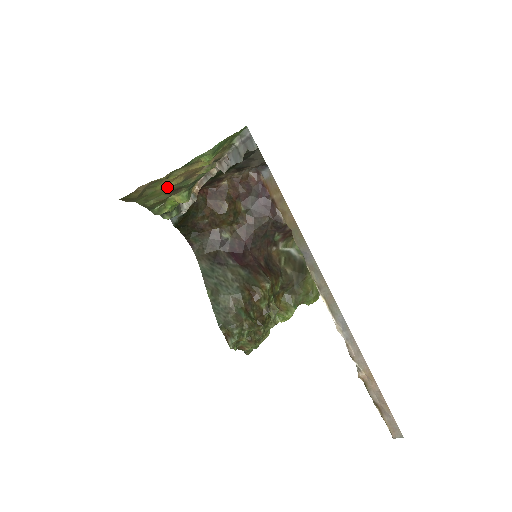
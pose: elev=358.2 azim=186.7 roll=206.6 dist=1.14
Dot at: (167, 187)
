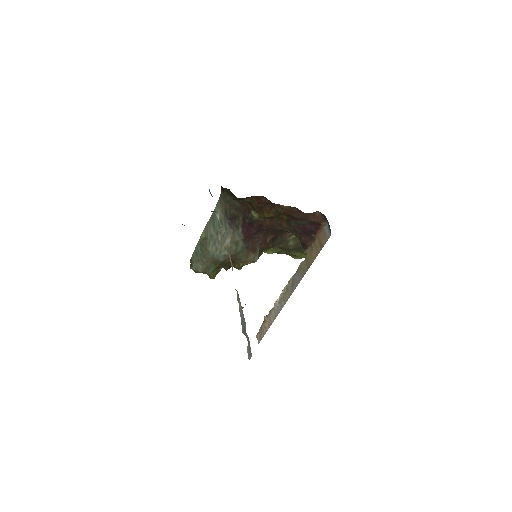
Dot at: occluded
